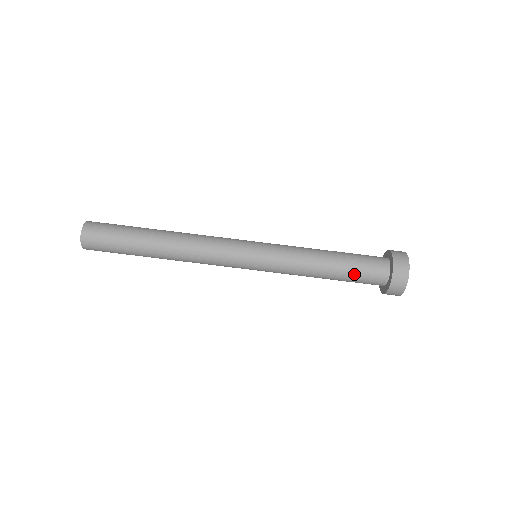
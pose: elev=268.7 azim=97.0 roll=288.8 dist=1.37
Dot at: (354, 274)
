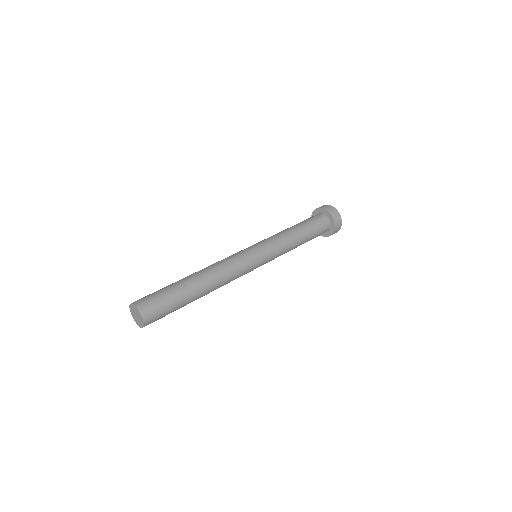
Dot at: (314, 232)
